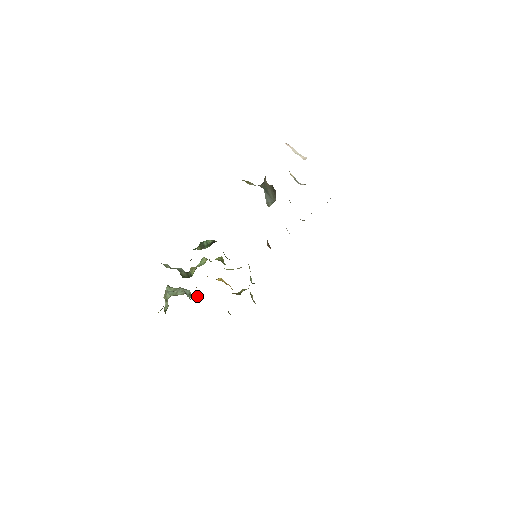
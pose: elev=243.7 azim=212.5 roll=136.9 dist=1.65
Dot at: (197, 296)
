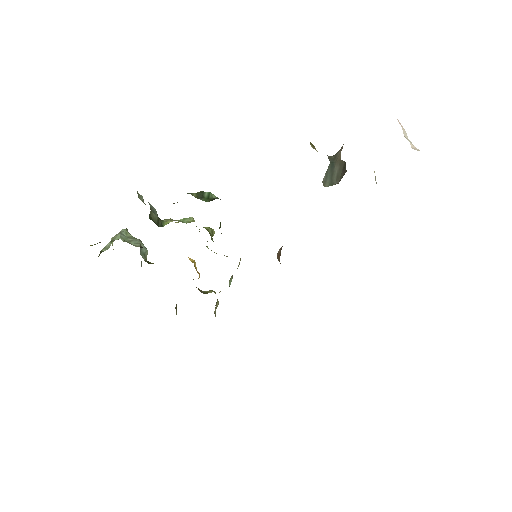
Dot at: occluded
